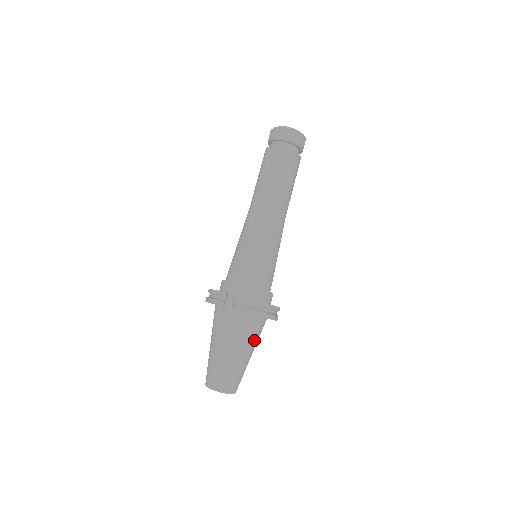
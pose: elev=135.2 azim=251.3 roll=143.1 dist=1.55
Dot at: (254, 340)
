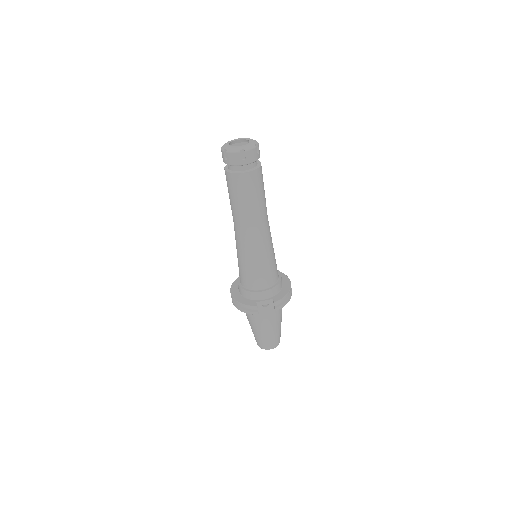
Dot at: occluded
